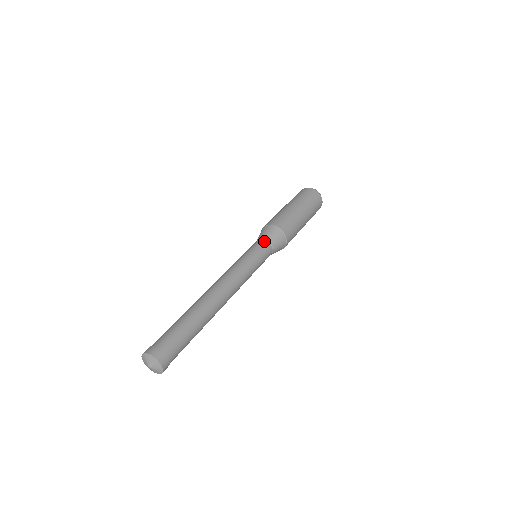
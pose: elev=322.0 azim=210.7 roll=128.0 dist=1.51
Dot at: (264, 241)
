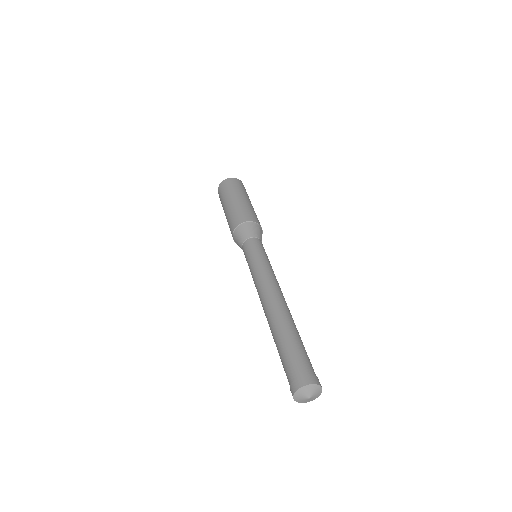
Dot at: (255, 239)
